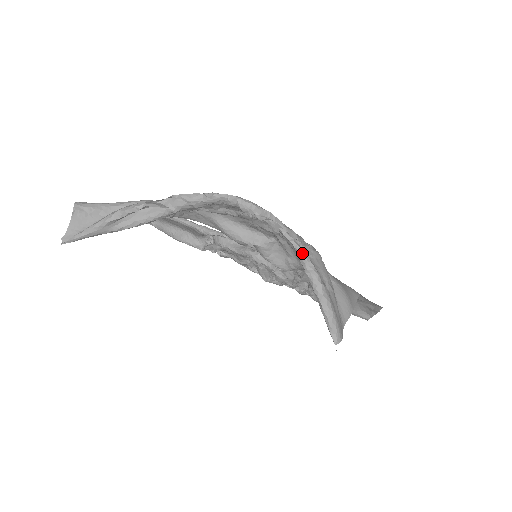
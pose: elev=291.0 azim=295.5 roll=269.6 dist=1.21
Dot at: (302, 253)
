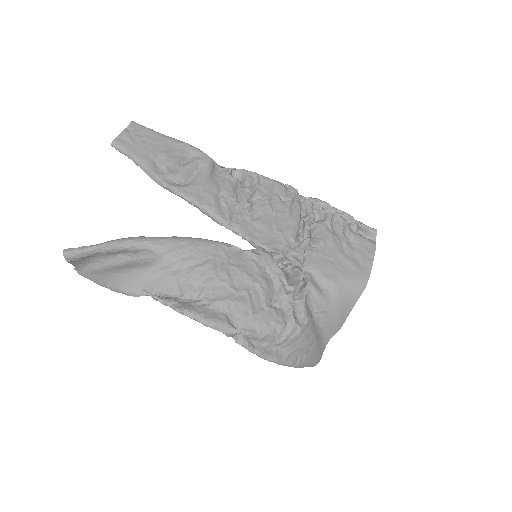
Dot at: occluded
